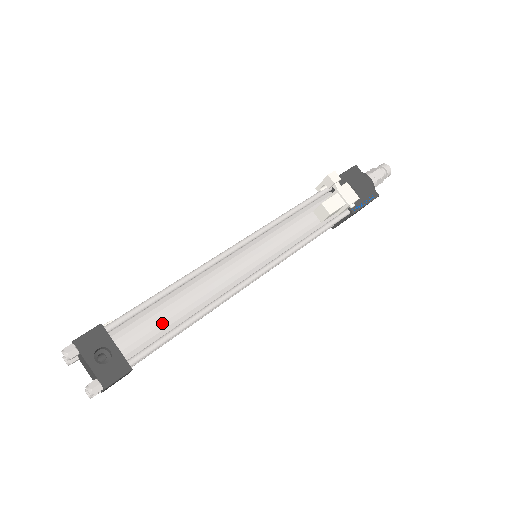
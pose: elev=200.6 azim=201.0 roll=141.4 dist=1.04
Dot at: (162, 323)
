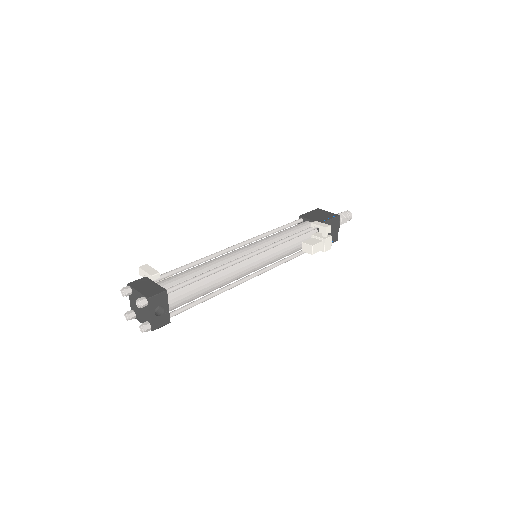
Dot at: (195, 296)
